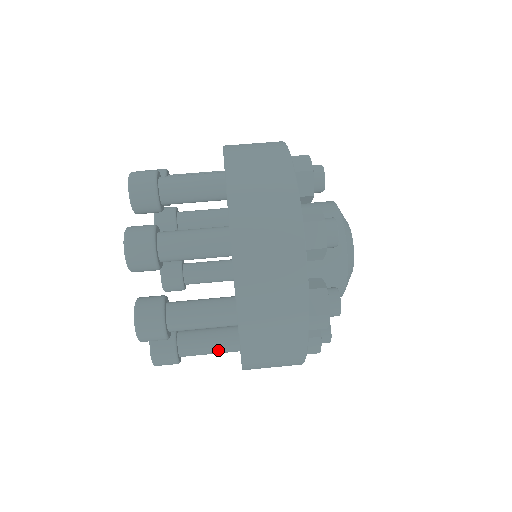
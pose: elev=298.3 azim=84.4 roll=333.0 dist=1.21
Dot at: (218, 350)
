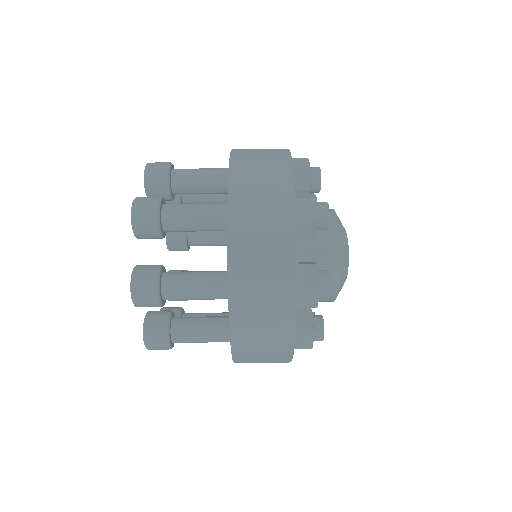
Dot at: occluded
